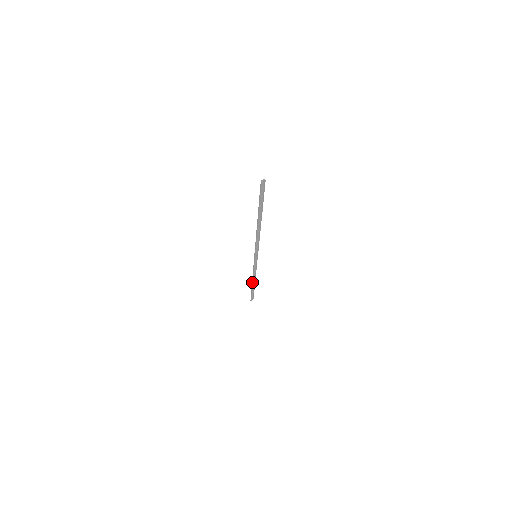
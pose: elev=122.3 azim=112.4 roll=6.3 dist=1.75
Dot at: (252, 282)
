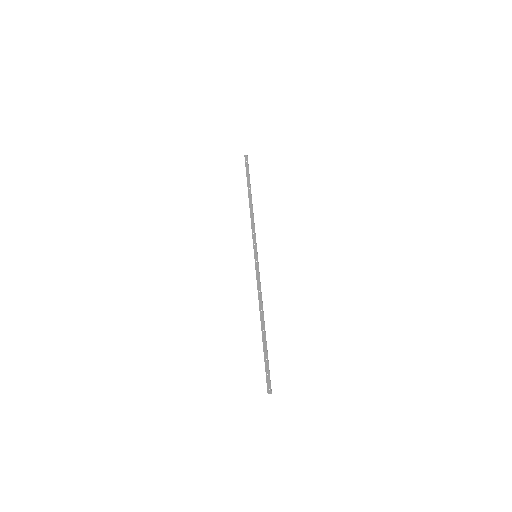
Dot at: (249, 202)
